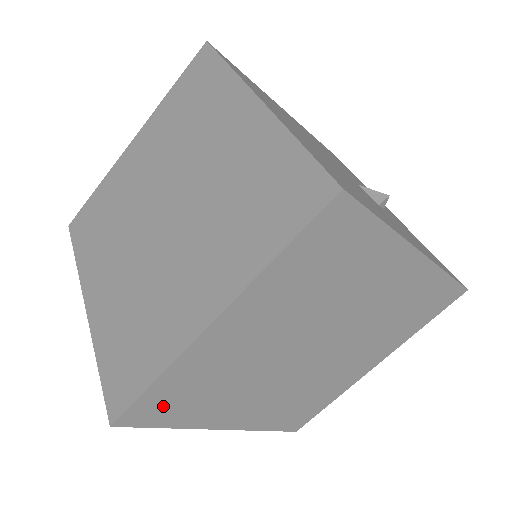
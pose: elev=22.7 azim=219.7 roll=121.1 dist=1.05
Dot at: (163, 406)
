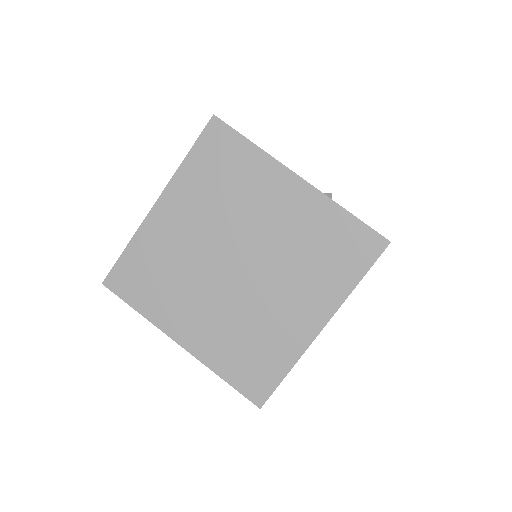
Dot at: occluded
